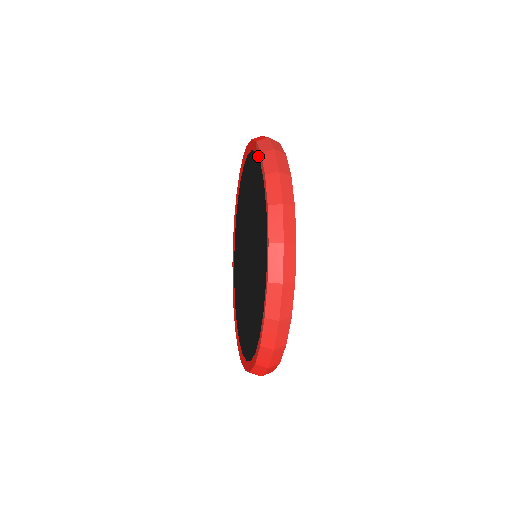
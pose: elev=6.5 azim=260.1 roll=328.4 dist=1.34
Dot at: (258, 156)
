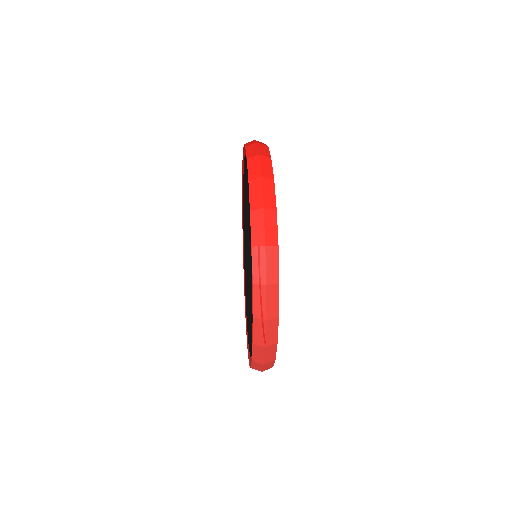
Dot at: occluded
